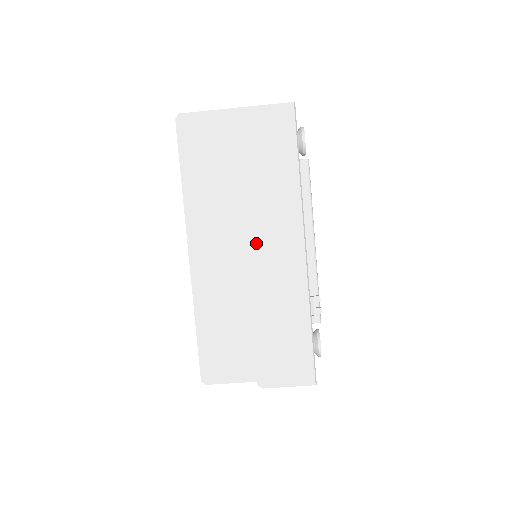
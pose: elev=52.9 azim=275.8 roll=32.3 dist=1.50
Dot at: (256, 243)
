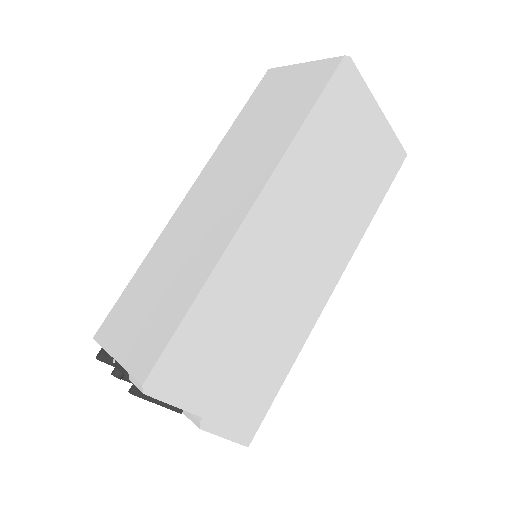
Dot at: (309, 252)
